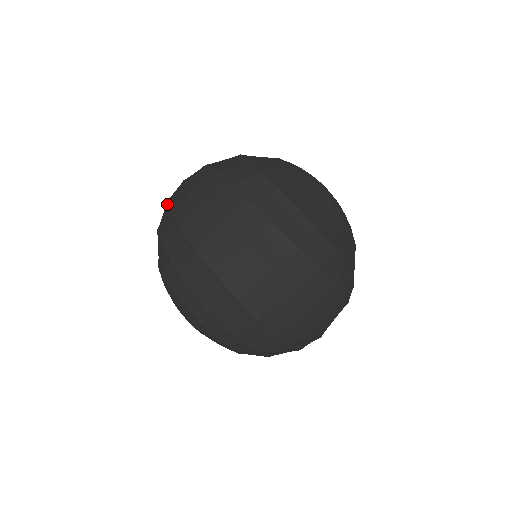
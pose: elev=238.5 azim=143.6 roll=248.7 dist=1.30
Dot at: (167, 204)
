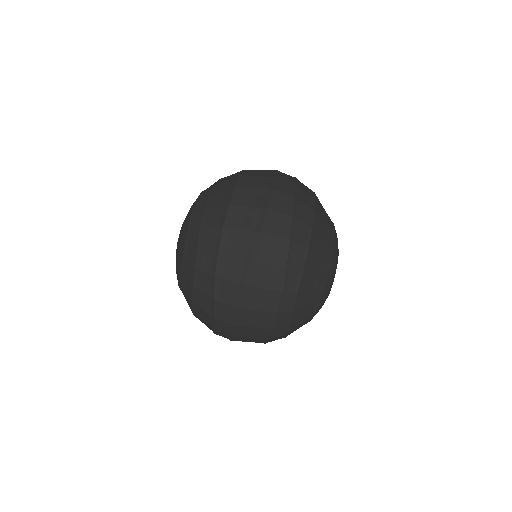
Dot at: occluded
